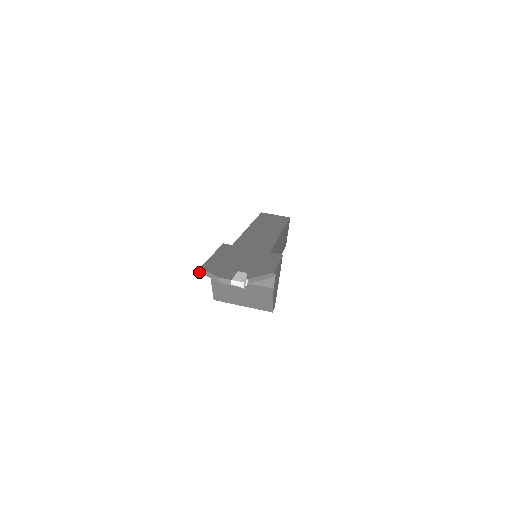
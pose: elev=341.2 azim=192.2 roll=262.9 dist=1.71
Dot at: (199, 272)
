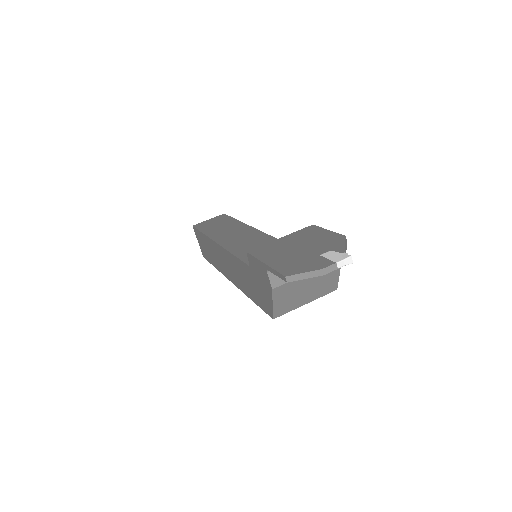
Dot at: occluded
